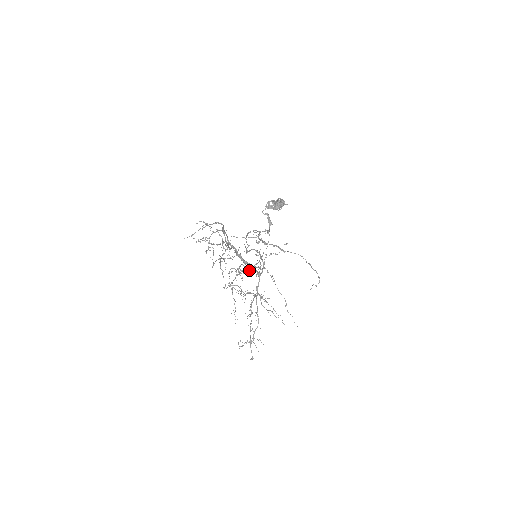
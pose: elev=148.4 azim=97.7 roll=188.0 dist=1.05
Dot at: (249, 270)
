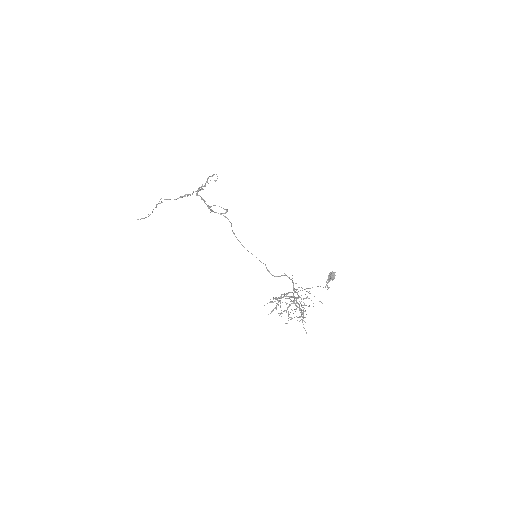
Dot at: occluded
